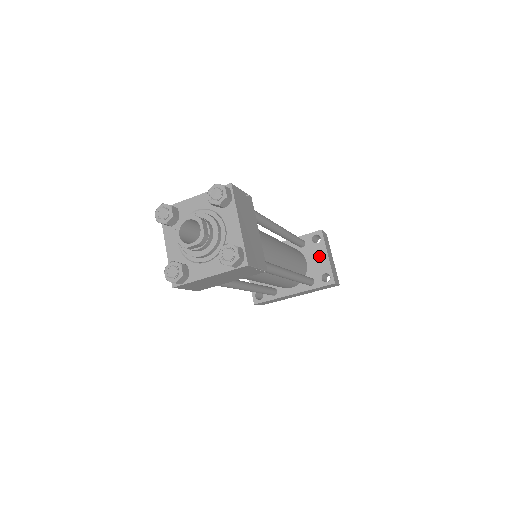
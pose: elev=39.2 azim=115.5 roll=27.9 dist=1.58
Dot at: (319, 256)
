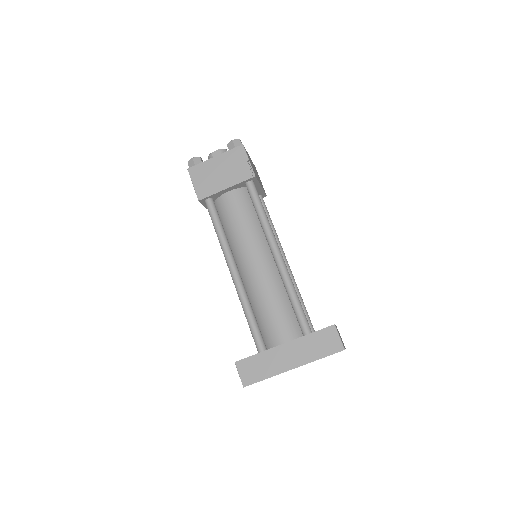
Dot at: occluded
